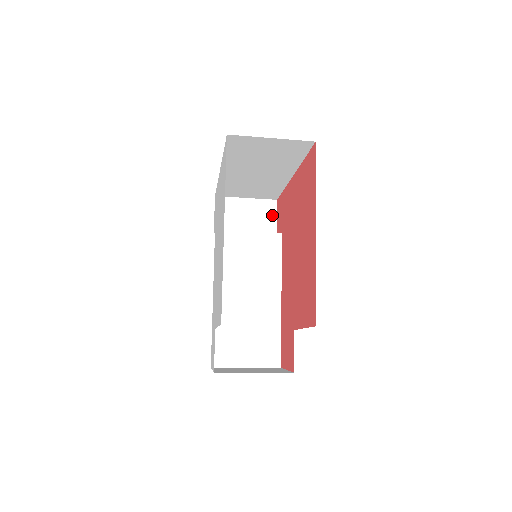
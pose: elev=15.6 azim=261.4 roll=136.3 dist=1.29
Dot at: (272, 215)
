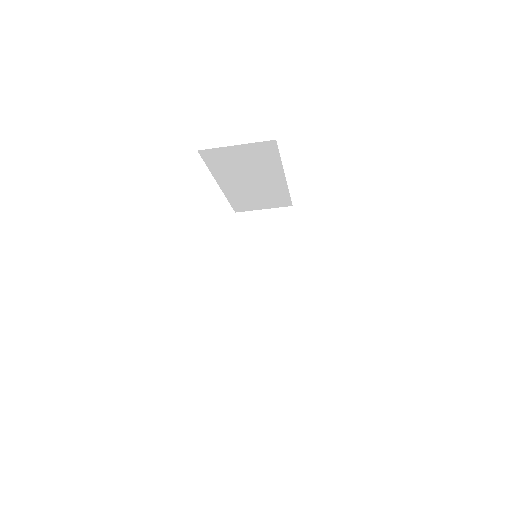
Dot at: (289, 221)
